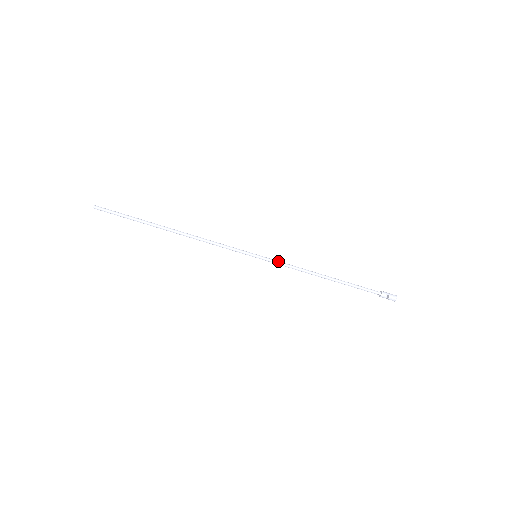
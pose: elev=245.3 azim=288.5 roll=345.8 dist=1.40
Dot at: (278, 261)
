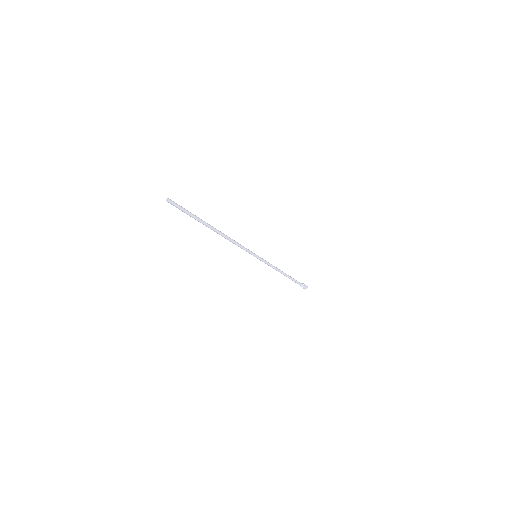
Dot at: (265, 263)
